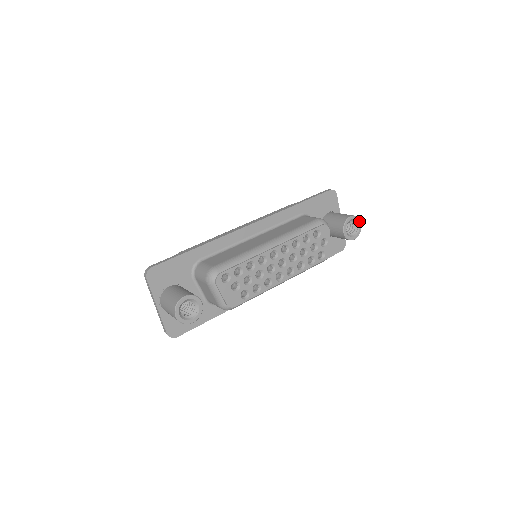
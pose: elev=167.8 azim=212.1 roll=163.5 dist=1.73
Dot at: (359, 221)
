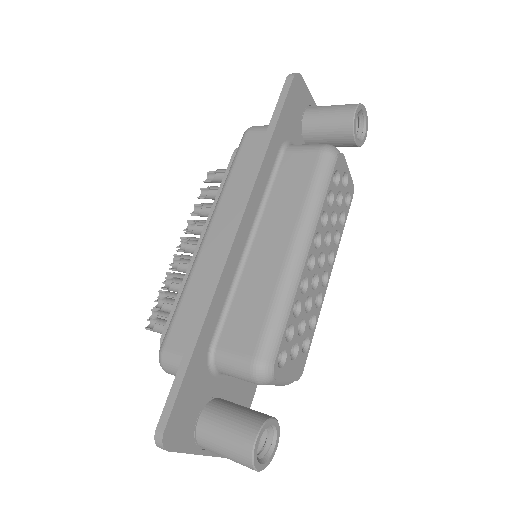
Dot at: (363, 108)
